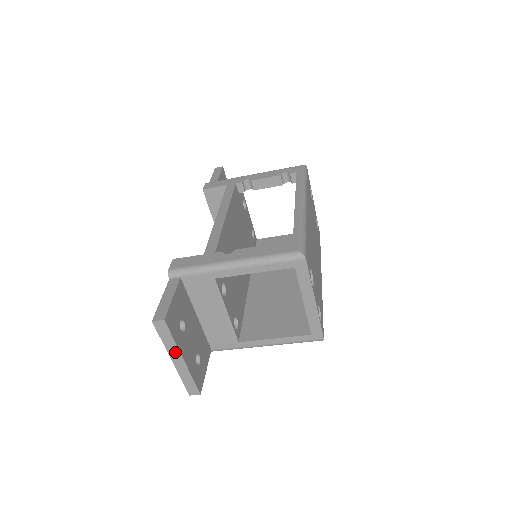
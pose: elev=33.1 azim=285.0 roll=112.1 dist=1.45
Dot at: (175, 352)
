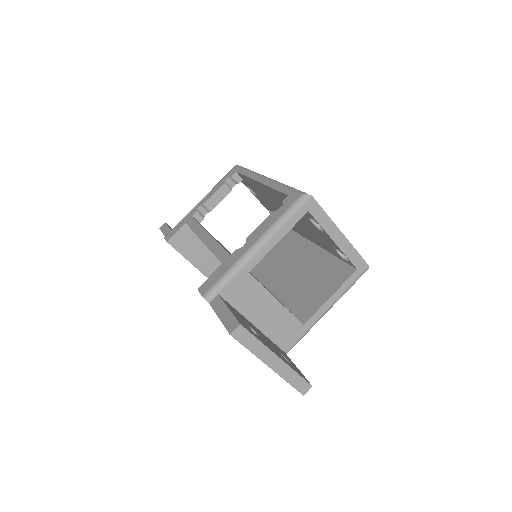
Dot at: (267, 354)
